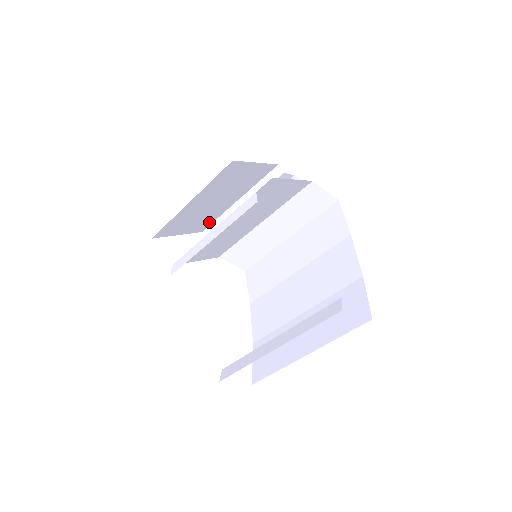
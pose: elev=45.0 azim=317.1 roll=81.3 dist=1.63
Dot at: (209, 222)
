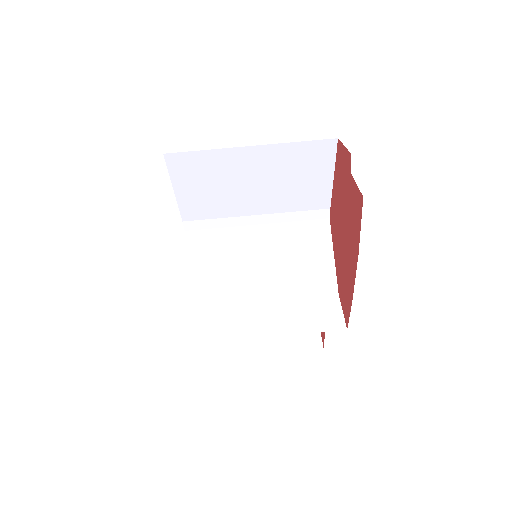
Dot at: occluded
